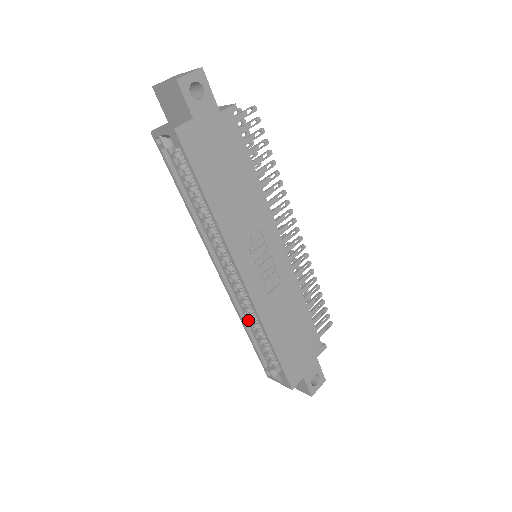
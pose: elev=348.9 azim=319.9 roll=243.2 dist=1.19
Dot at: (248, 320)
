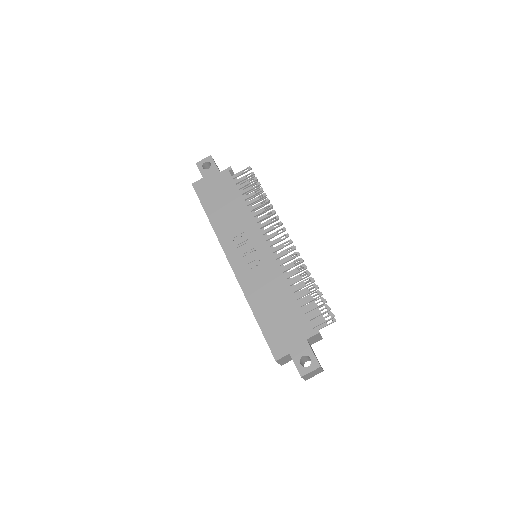
Dot at: occluded
